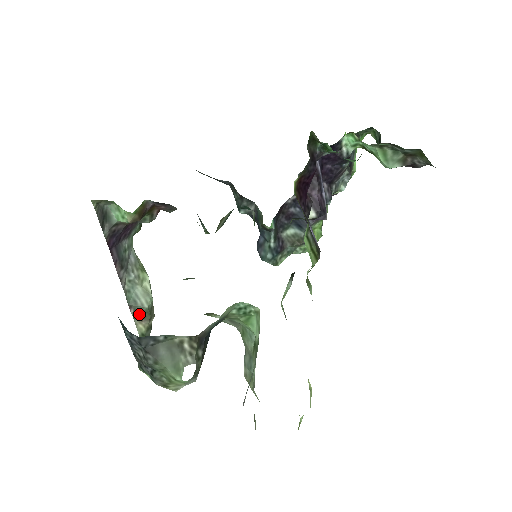
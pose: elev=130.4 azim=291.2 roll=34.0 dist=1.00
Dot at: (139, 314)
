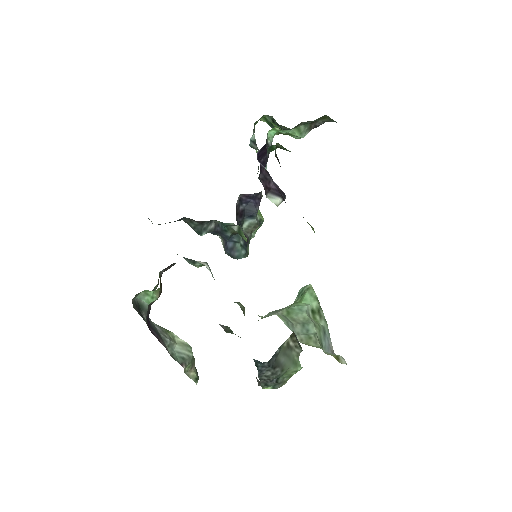
Dot at: (188, 365)
